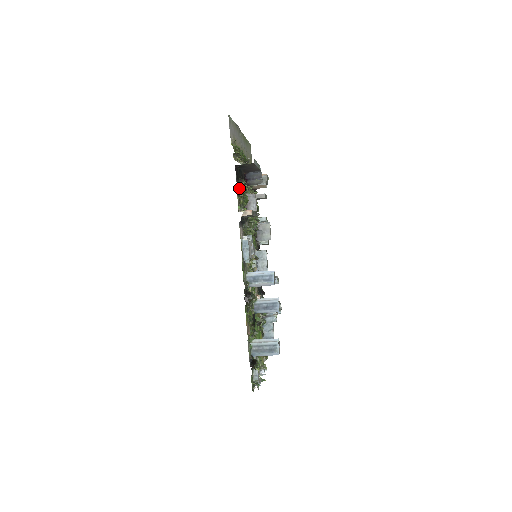
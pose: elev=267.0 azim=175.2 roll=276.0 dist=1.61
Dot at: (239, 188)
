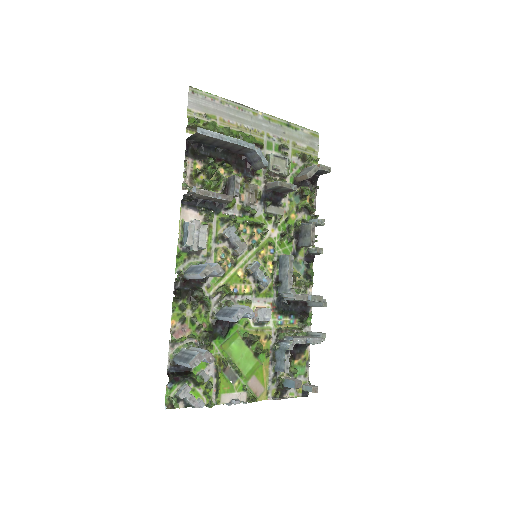
Dot at: (203, 166)
